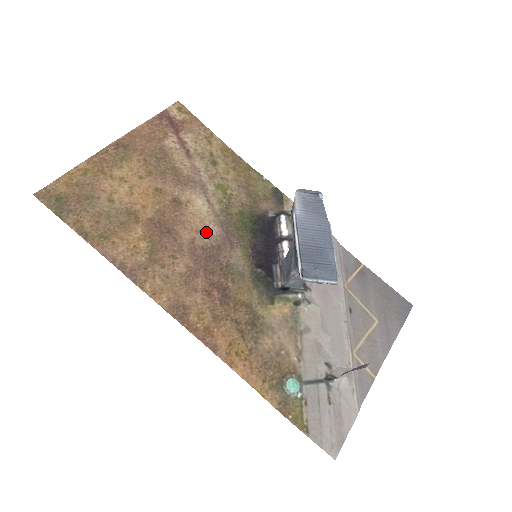
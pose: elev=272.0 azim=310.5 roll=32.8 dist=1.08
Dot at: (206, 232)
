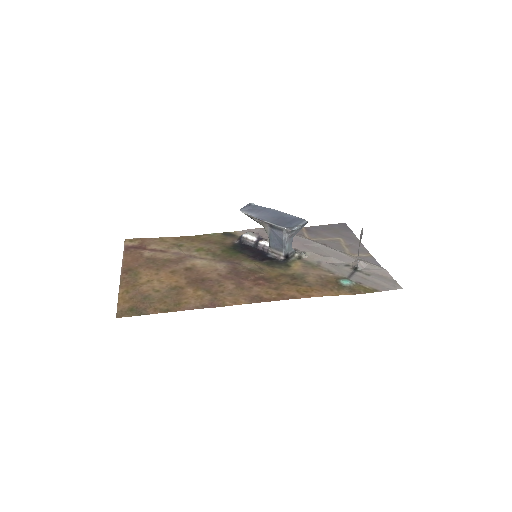
Dot at: (220, 268)
